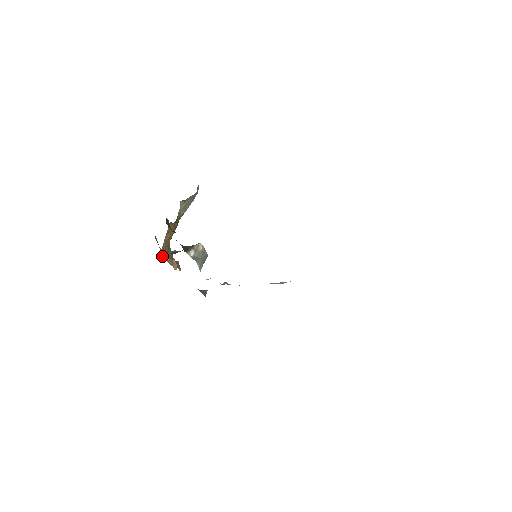
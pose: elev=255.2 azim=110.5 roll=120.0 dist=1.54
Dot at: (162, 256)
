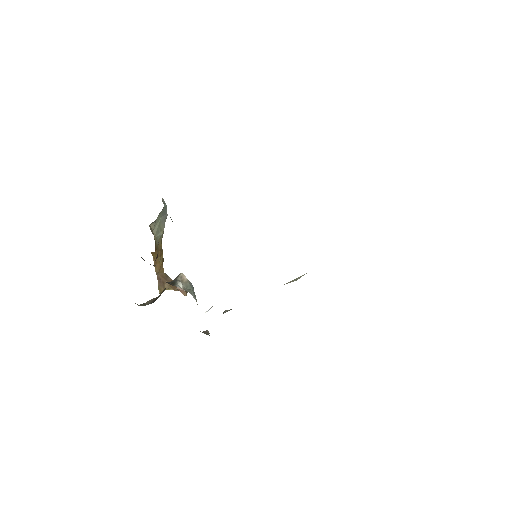
Dot at: (162, 289)
